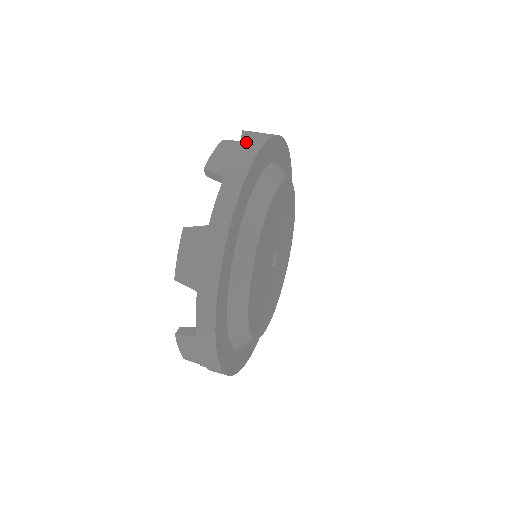
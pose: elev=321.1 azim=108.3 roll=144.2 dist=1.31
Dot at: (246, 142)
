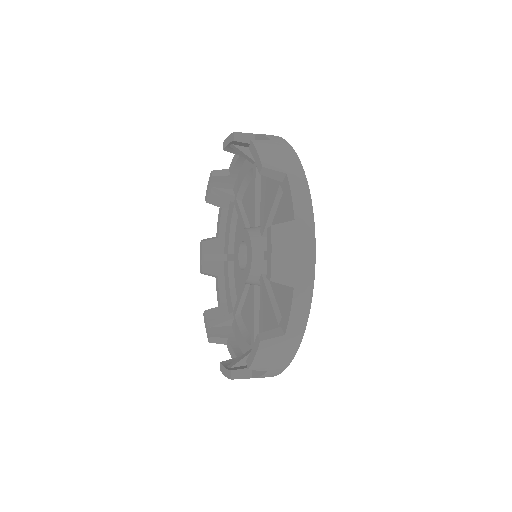
Dot at: (273, 141)
